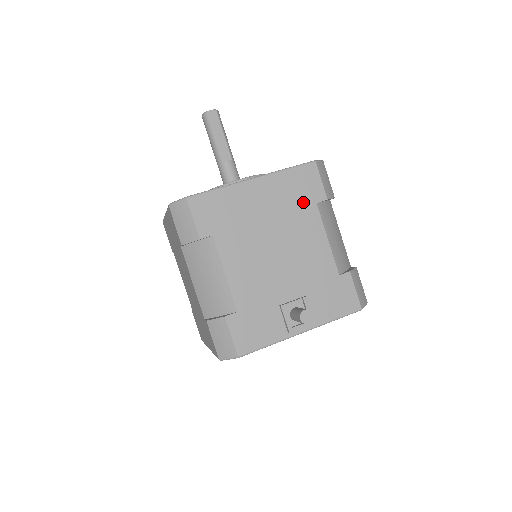
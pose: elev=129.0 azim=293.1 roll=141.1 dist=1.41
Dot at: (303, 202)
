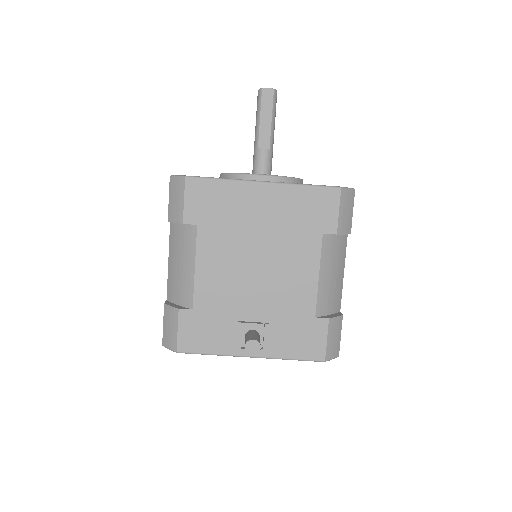
Dot at: (308, 227)
